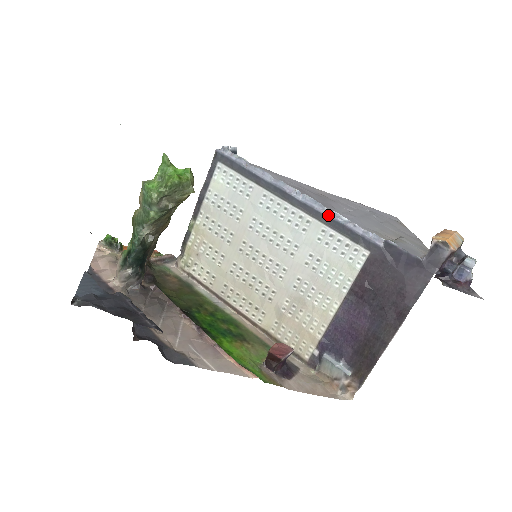
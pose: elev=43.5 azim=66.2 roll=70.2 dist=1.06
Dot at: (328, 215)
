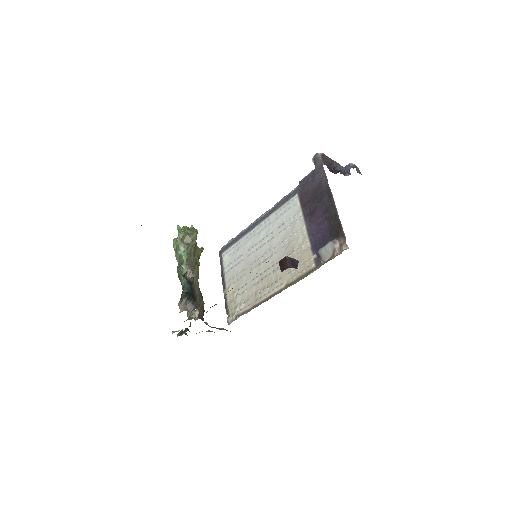
Dot at: (274, 207)
